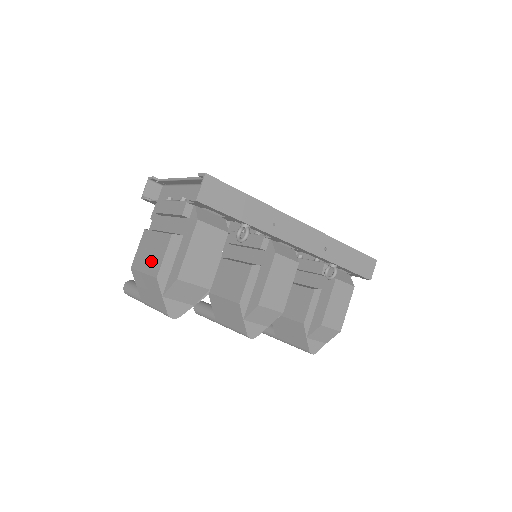
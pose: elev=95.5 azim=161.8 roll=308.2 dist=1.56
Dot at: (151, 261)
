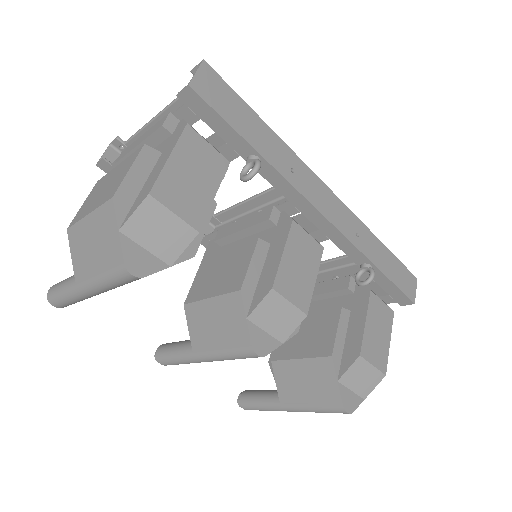
Dot at: (104, 192)
